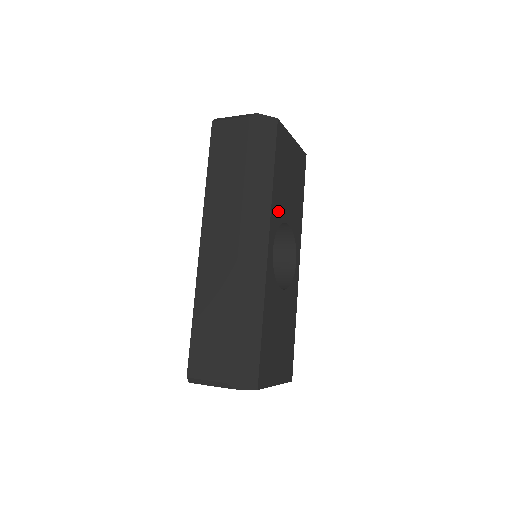
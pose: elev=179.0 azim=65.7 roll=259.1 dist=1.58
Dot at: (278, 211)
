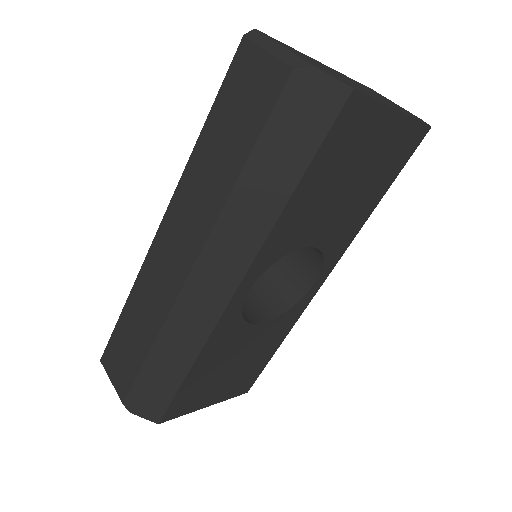
Dot at: (287, 239)
